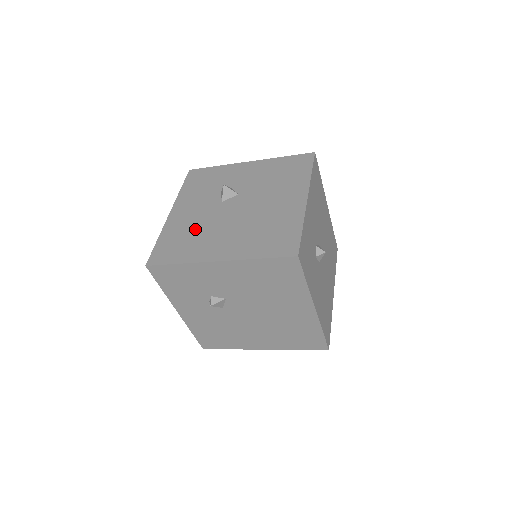
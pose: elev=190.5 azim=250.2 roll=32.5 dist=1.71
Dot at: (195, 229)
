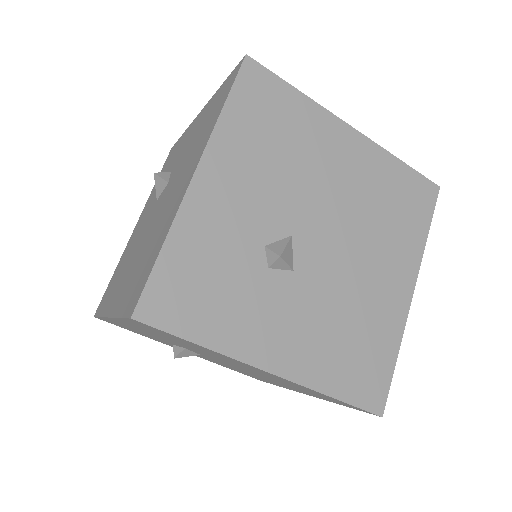
Dot at: (128, 255)
